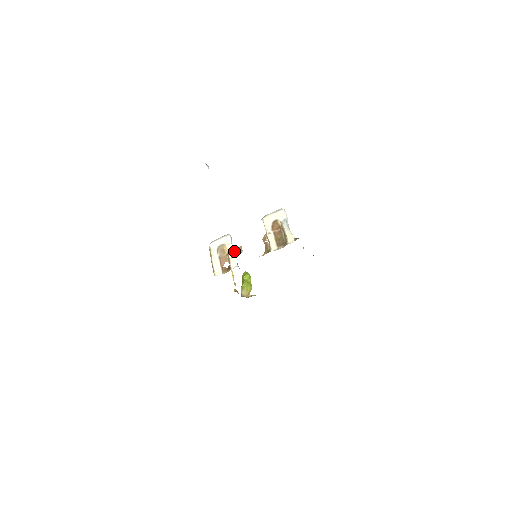
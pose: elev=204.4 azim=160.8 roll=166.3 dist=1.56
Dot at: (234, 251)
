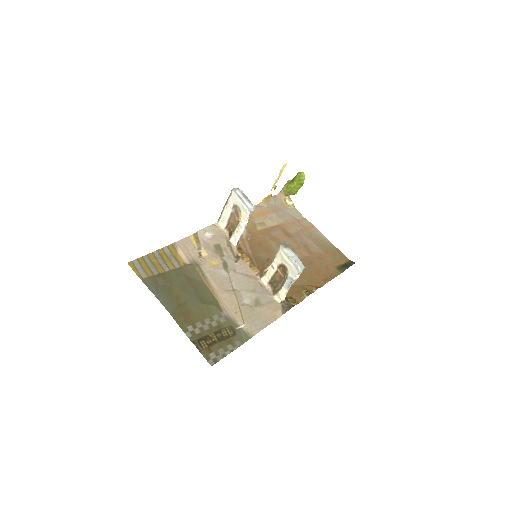
Dot at: (243, 230)
